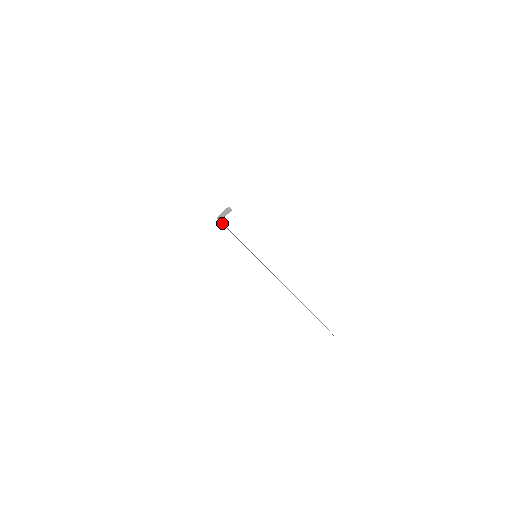
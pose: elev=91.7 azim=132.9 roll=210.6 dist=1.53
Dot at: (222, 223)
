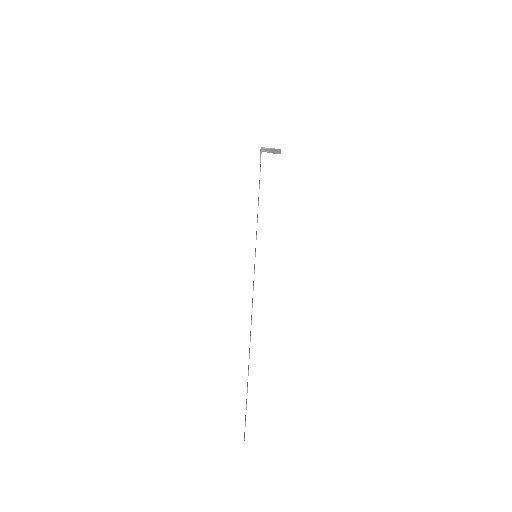
Dot at: occluded
